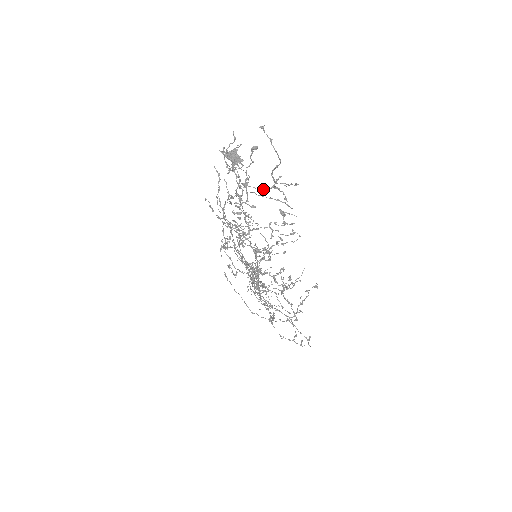
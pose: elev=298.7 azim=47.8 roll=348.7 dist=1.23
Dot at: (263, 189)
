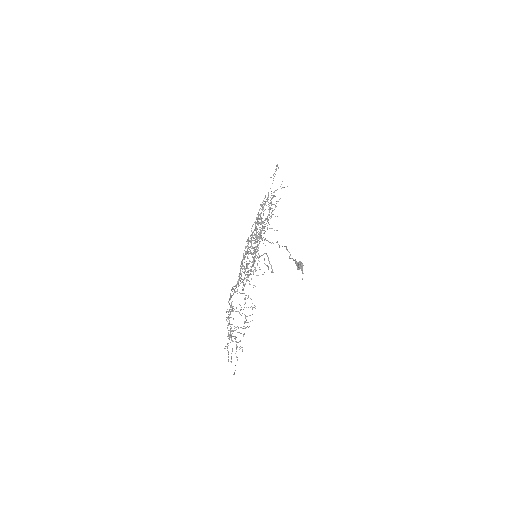
Dot at: (235, 337)
